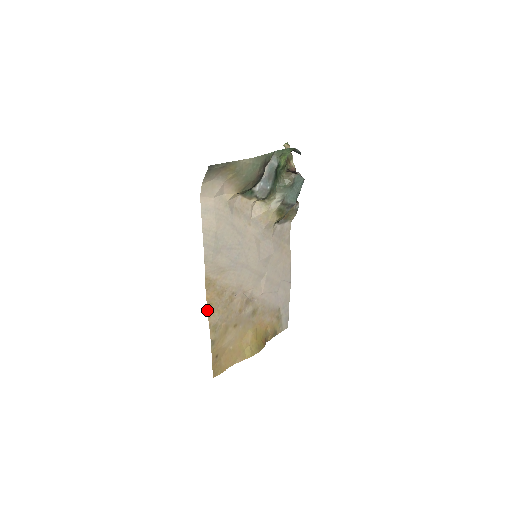
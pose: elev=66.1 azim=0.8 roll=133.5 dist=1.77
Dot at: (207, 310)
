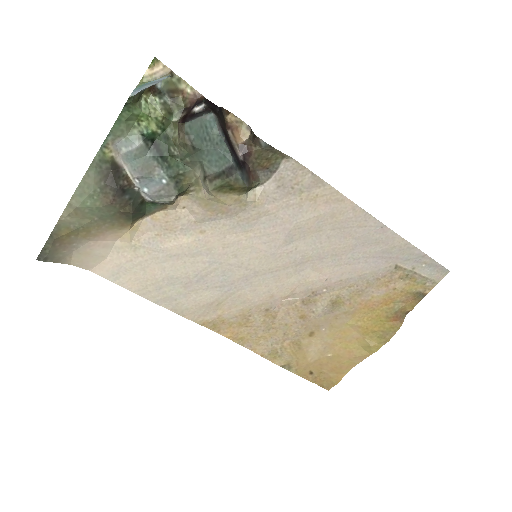
Dot at: occluded
